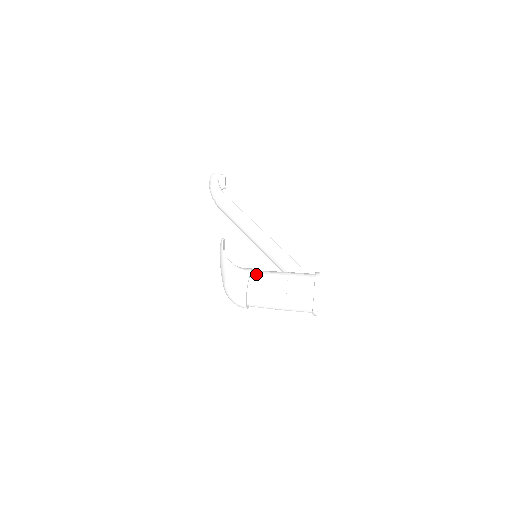
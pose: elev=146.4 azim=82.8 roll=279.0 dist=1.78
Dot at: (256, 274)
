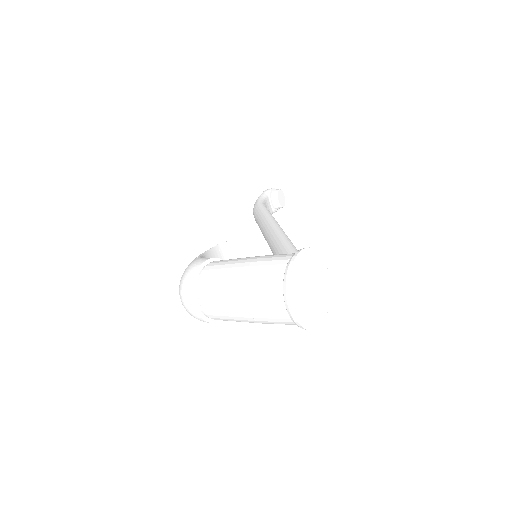
Dot at: (215, 261)
